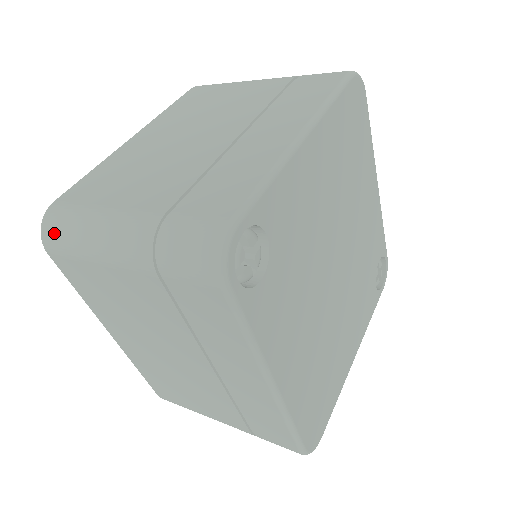
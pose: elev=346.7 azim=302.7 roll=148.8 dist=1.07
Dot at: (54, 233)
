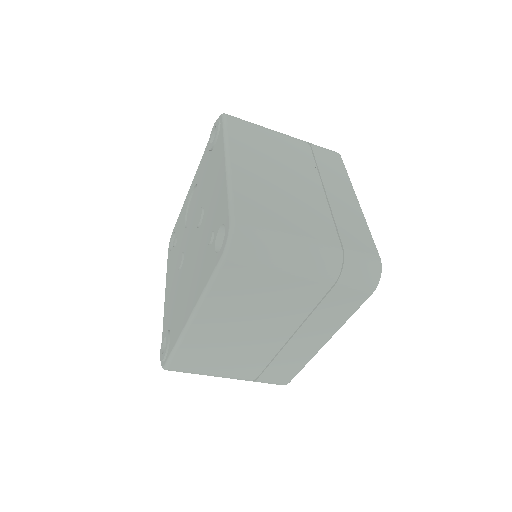
Dot at: (248, 247)
